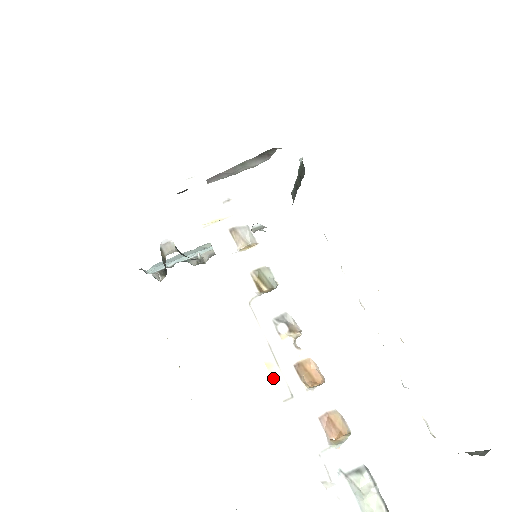
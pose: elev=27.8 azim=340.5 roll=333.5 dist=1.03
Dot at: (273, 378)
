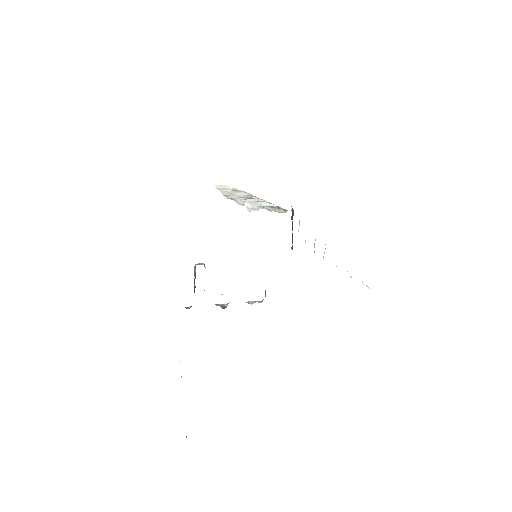
Dot at: (231, 199)
